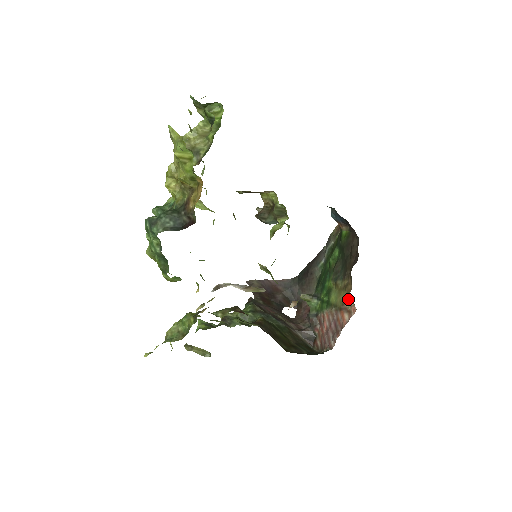
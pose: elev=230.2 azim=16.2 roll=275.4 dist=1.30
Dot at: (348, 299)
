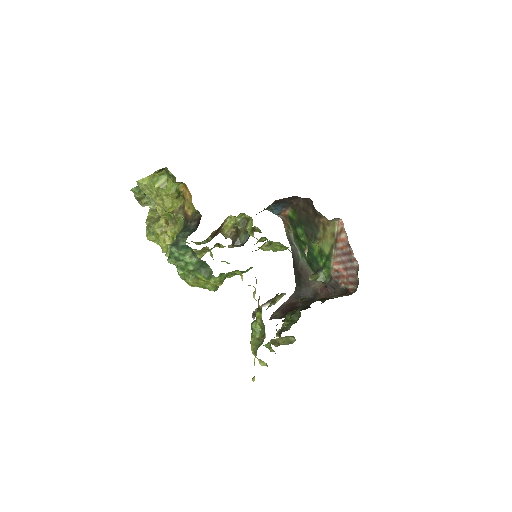
Dot at: (332, 227)
